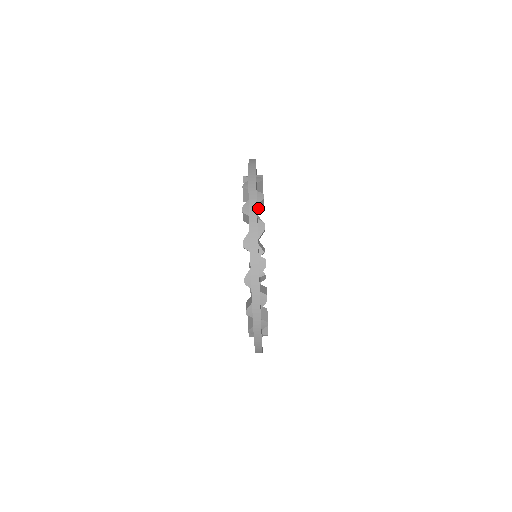
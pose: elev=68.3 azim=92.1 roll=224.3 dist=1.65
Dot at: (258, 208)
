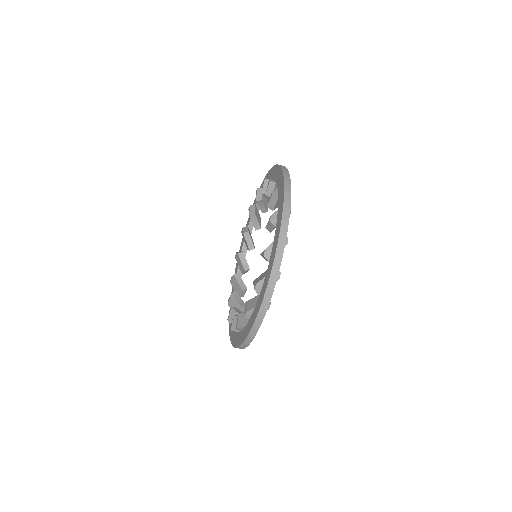
Dot at: occluded
